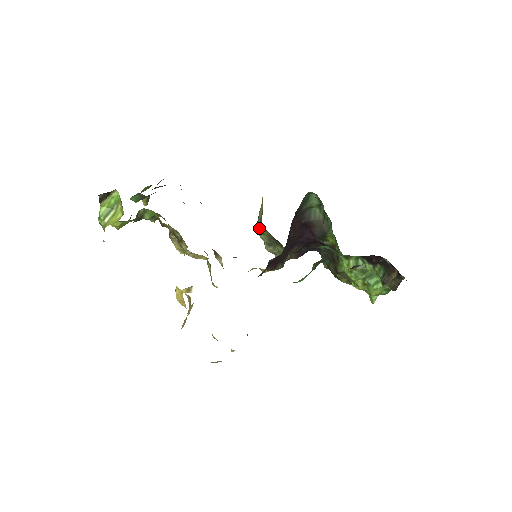
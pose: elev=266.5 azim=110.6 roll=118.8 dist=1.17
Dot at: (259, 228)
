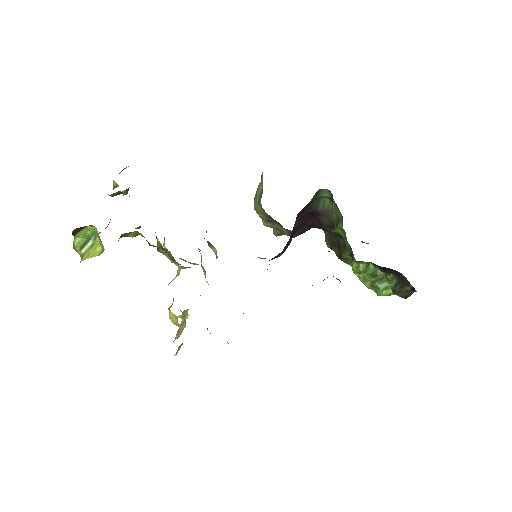
Dot at: (257, 206)
